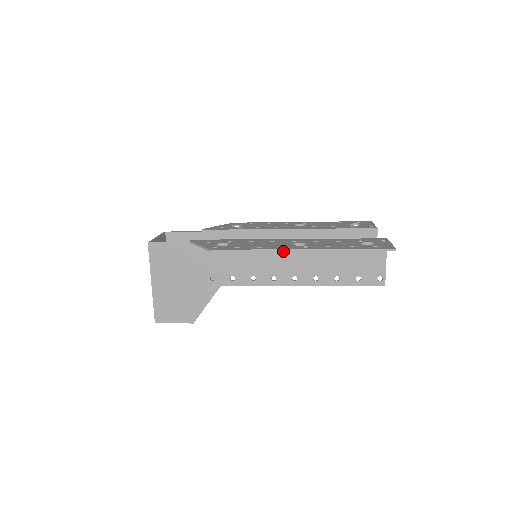
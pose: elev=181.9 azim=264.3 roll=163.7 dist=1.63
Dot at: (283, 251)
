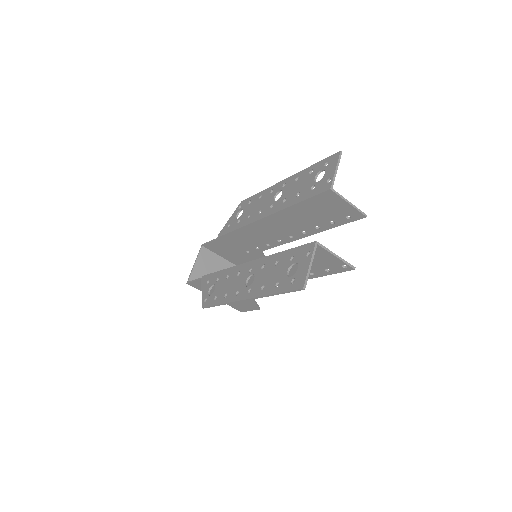
Dot at: occluded
